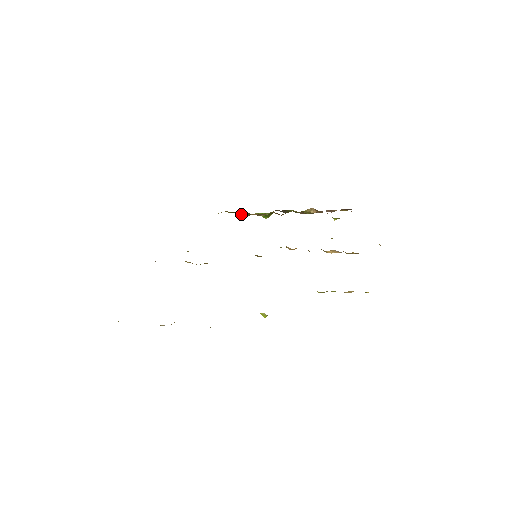
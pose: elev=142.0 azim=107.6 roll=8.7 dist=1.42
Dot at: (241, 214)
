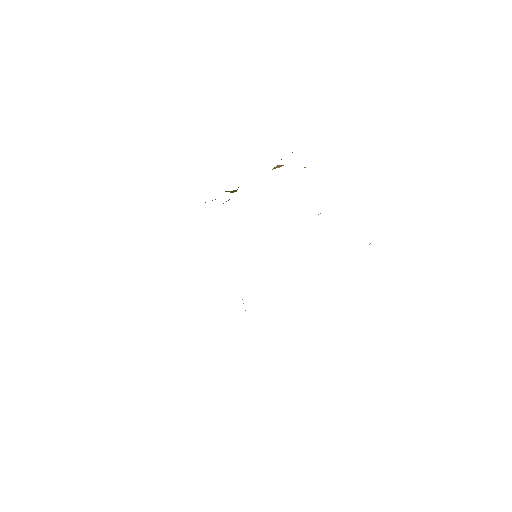
Dot at: occluded
